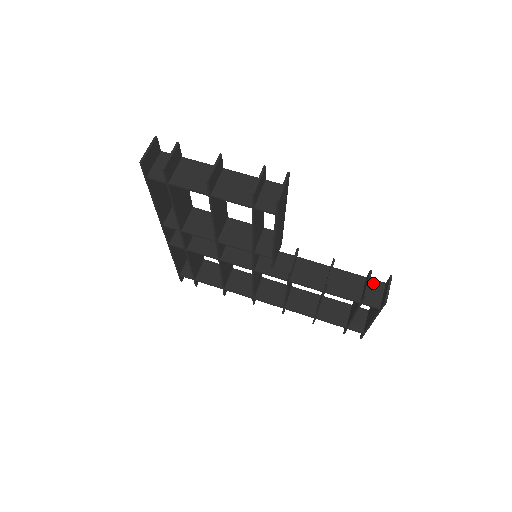
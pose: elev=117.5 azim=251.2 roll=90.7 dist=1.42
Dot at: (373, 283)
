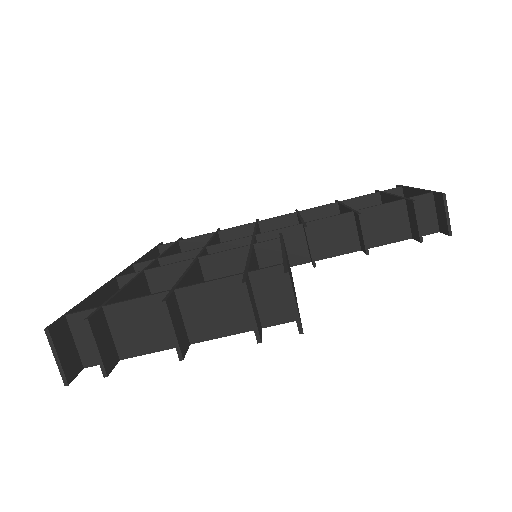
Dot at: (417, 202)
